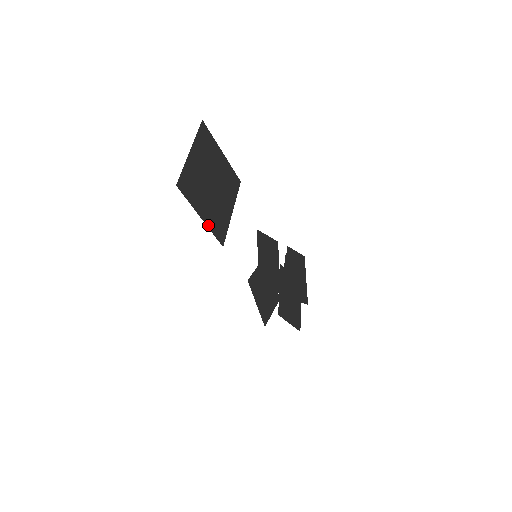
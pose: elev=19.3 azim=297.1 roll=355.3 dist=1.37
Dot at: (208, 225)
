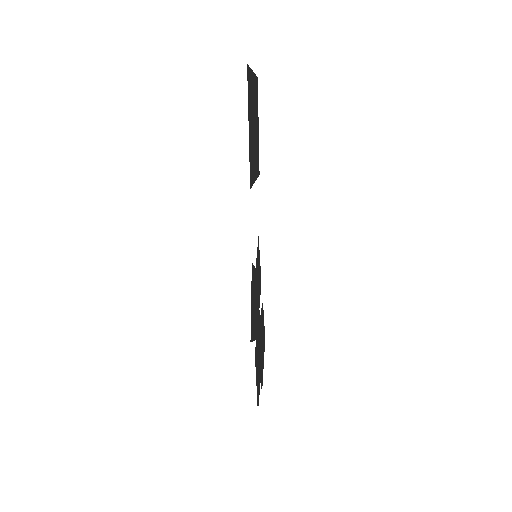
Dot at: (249, 146)
